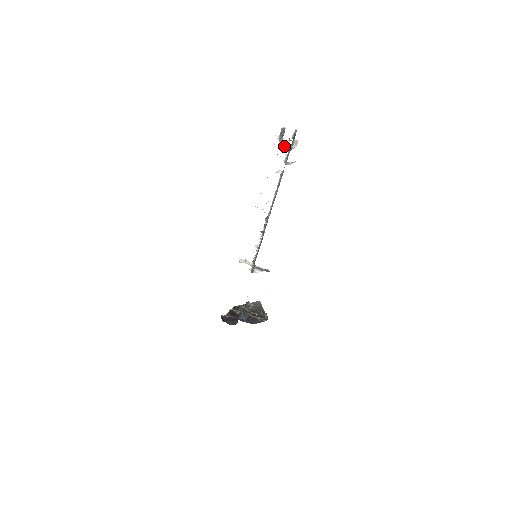
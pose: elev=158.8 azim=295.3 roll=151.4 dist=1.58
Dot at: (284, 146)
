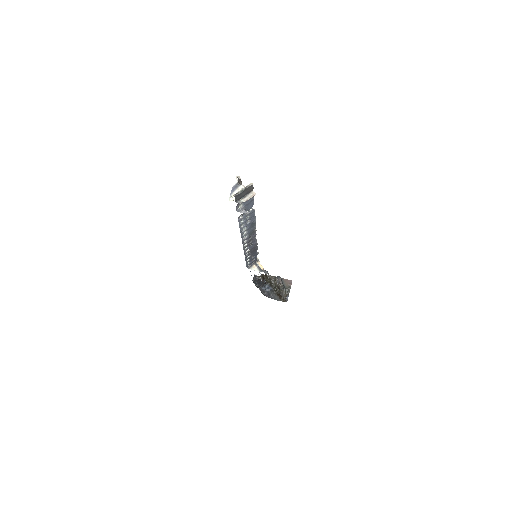
Dot at: (231, 197)
